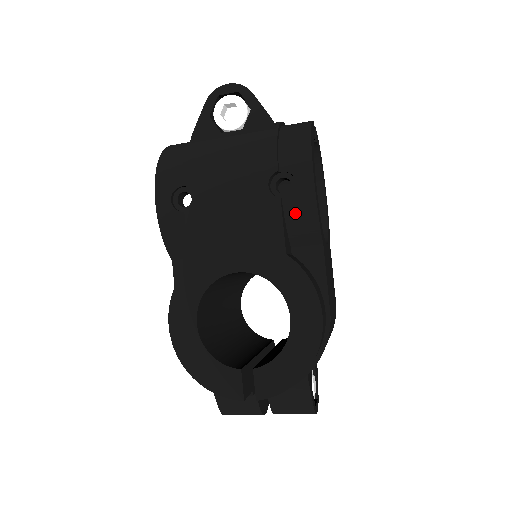
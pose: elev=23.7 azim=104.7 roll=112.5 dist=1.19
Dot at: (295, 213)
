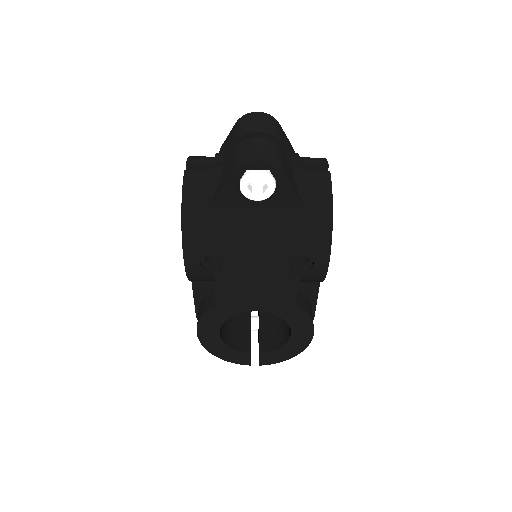
Dot at: (307, 278)
